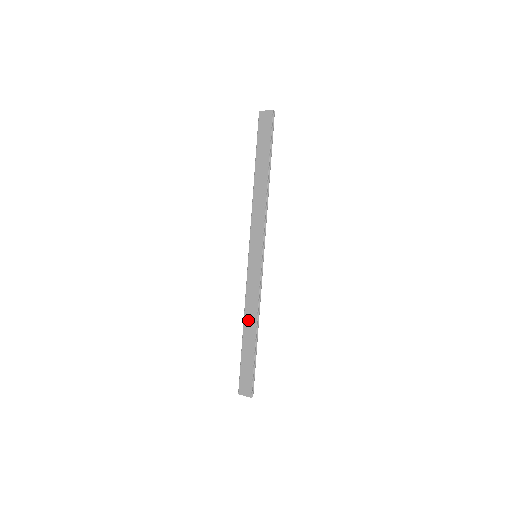
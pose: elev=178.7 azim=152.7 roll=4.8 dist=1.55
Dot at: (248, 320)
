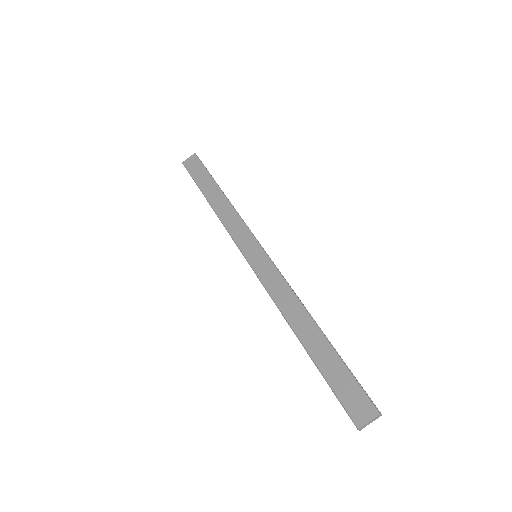
Dot at: (295, 320)
